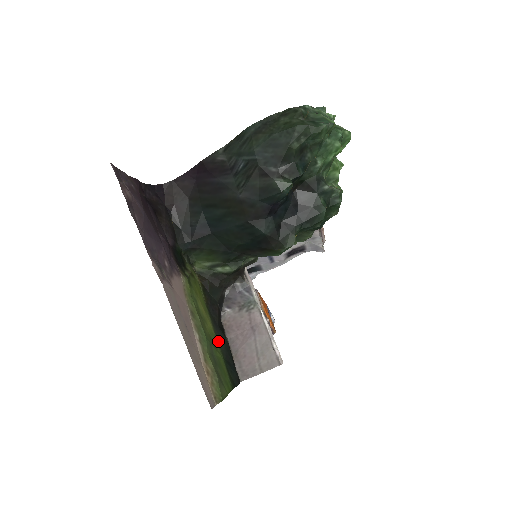
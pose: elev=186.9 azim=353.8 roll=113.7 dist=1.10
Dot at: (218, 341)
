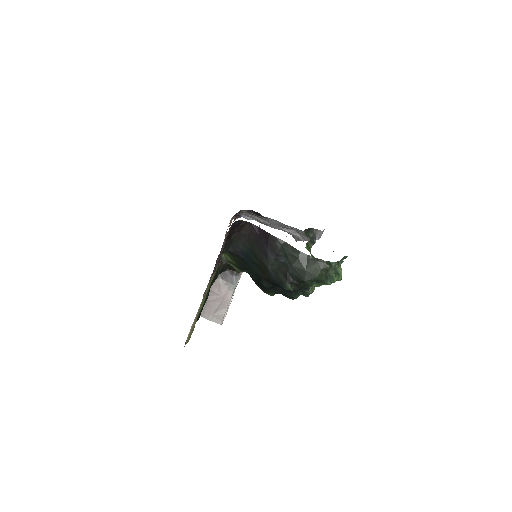
Dot at: (205, 300)
